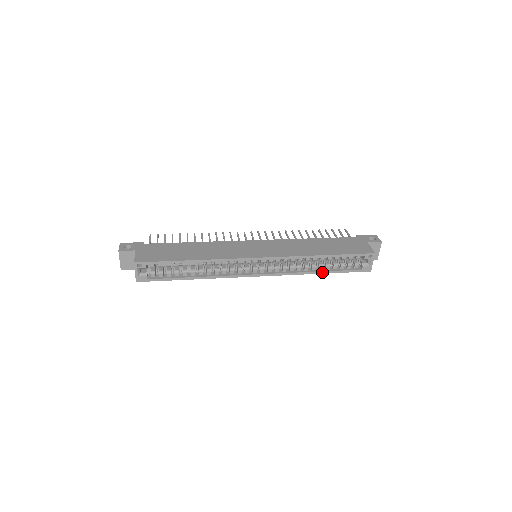
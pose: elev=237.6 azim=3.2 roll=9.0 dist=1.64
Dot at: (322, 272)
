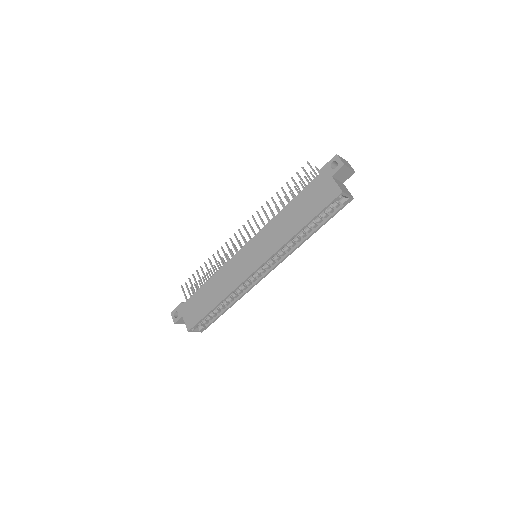
Dot at: (313, 233)
